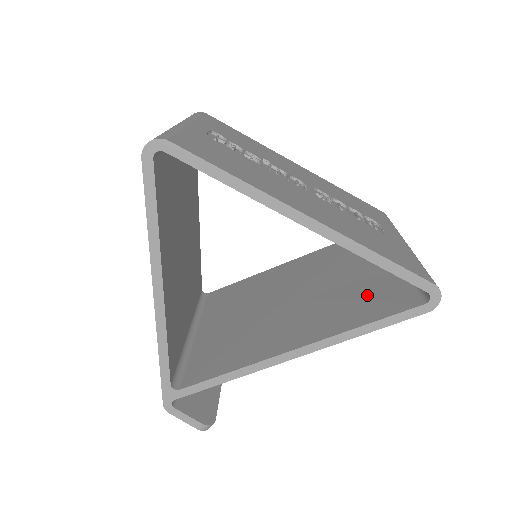
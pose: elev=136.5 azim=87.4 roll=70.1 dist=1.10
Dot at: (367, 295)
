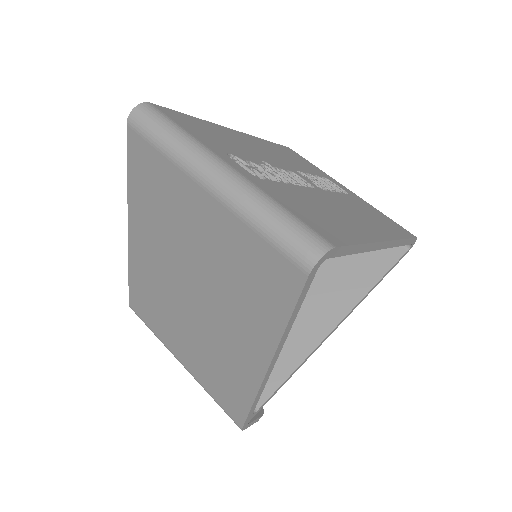
Dot at: occluded
